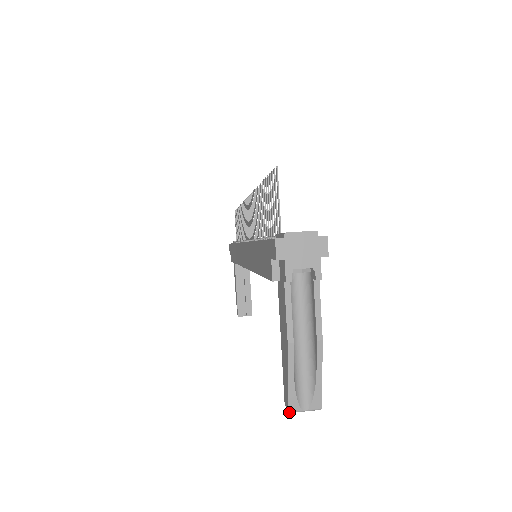
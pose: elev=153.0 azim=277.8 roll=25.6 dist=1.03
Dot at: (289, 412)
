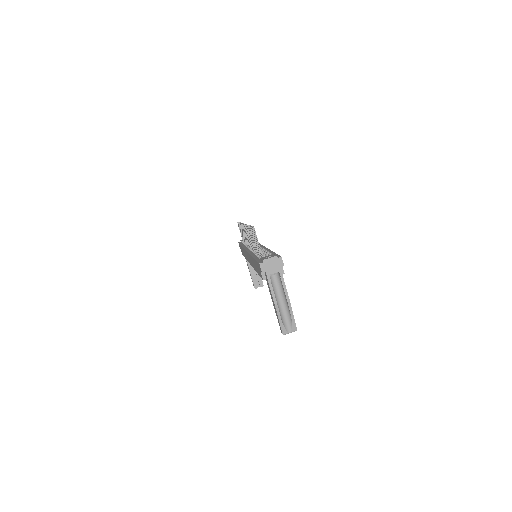
Dot at: occluded
